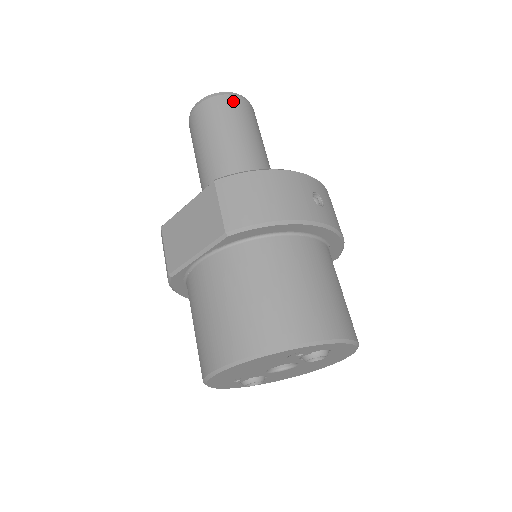
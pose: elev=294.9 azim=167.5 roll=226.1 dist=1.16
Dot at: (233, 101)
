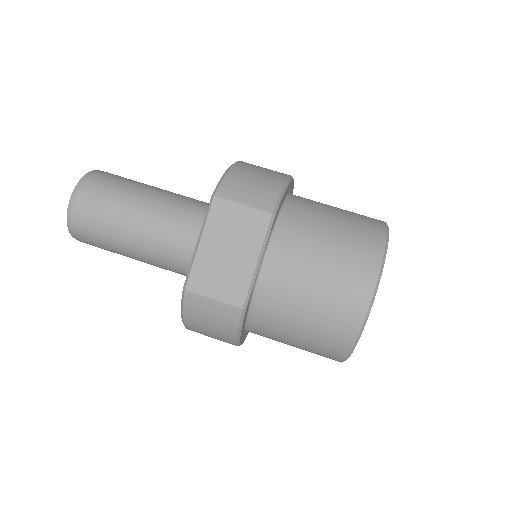
Dot at: (104, 174)
